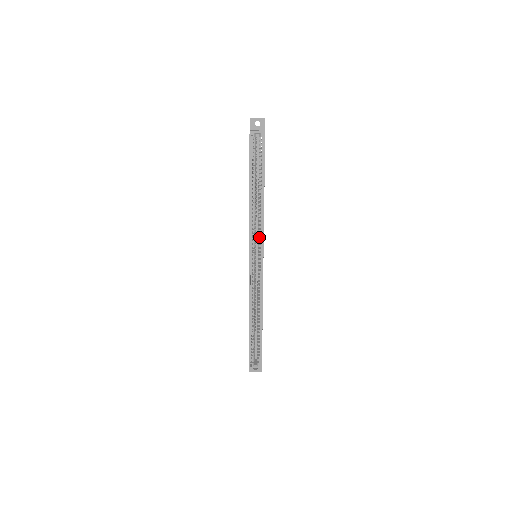
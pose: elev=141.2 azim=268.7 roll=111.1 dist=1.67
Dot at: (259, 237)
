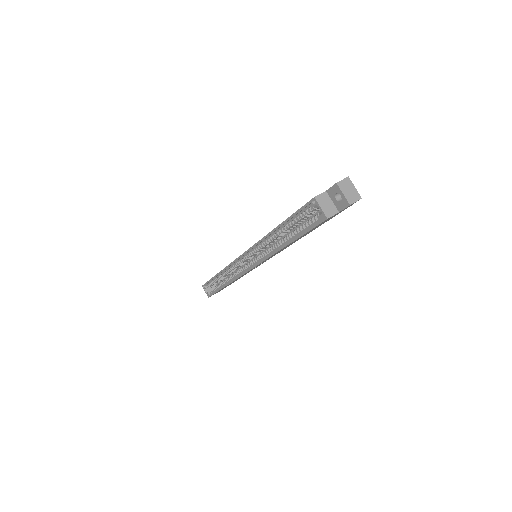
Dot at: (260, 257)
